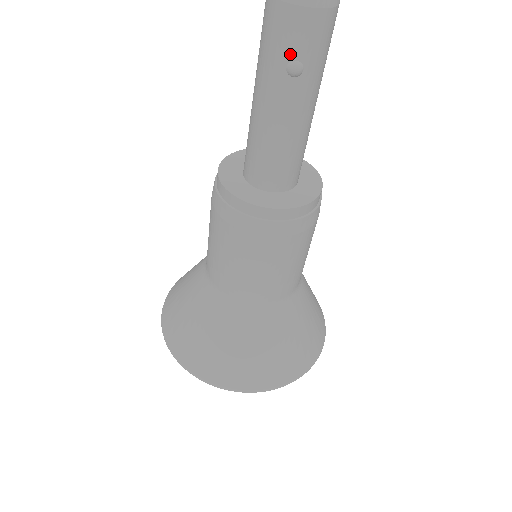
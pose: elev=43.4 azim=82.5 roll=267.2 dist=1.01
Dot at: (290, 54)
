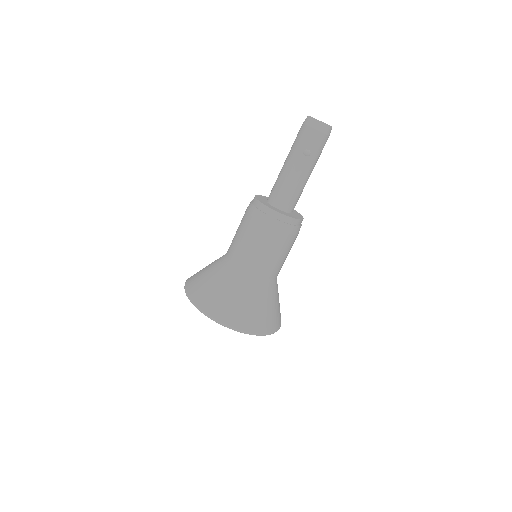
Dot at: (307, 146)
